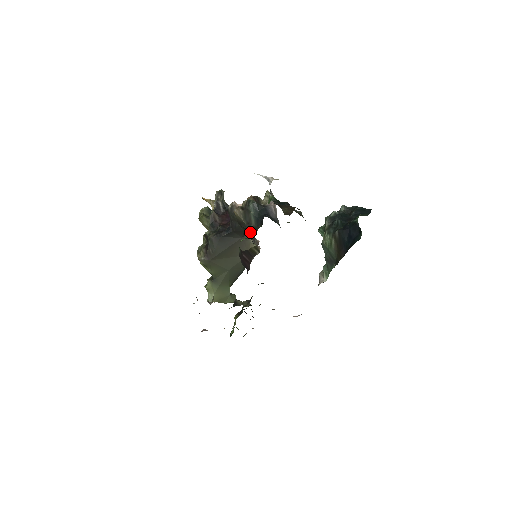
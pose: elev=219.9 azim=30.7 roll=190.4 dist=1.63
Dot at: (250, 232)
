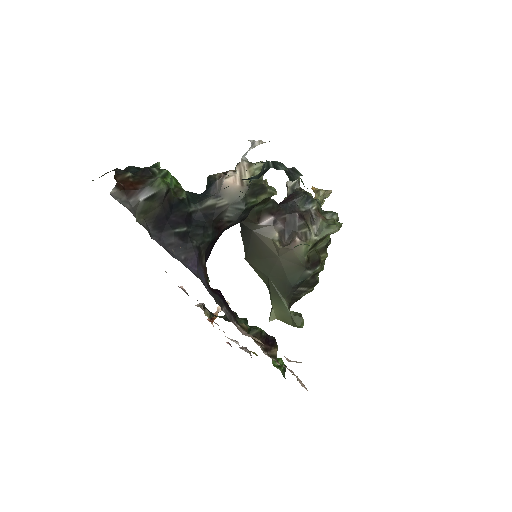
Dot at: (286, 225)
